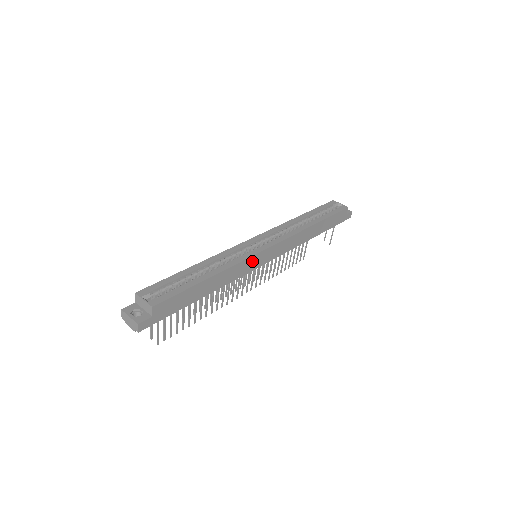
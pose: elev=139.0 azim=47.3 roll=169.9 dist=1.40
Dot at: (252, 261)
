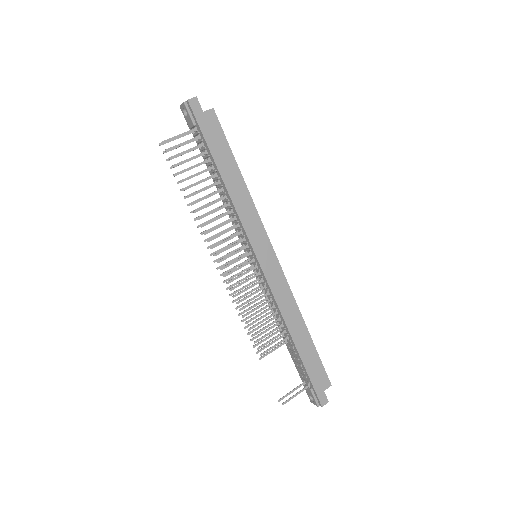
Dot at: (260, 234)
